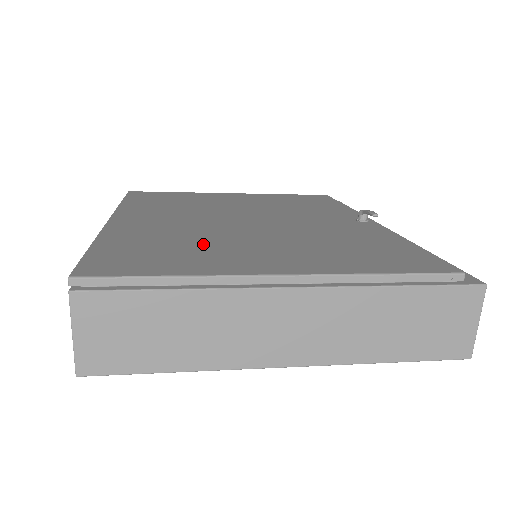
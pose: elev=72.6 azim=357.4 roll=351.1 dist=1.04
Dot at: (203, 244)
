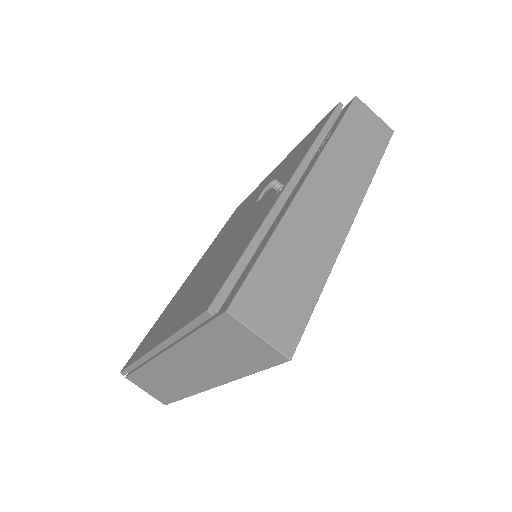
Dot at: (174, 307)
